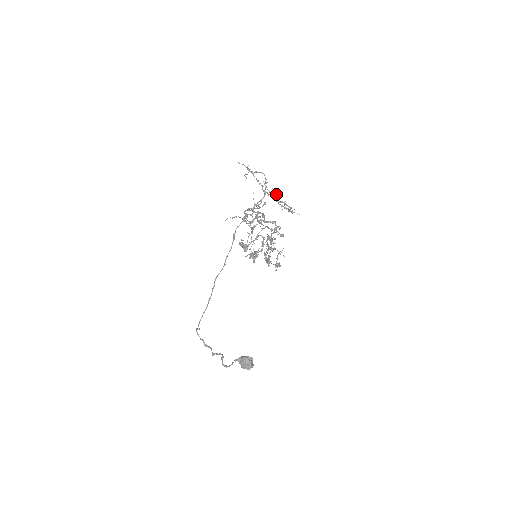
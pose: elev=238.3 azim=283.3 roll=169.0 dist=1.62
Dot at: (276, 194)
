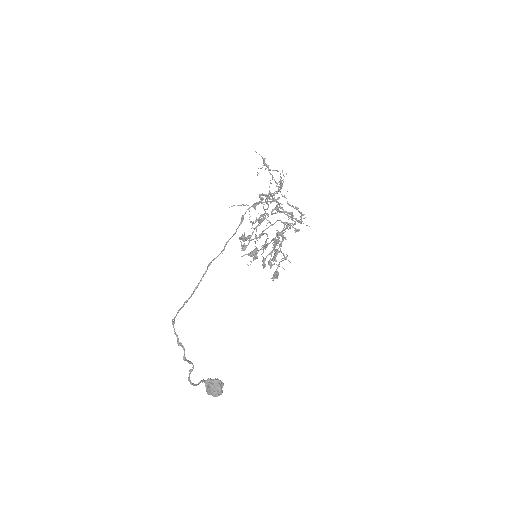
Dot at: occluded
